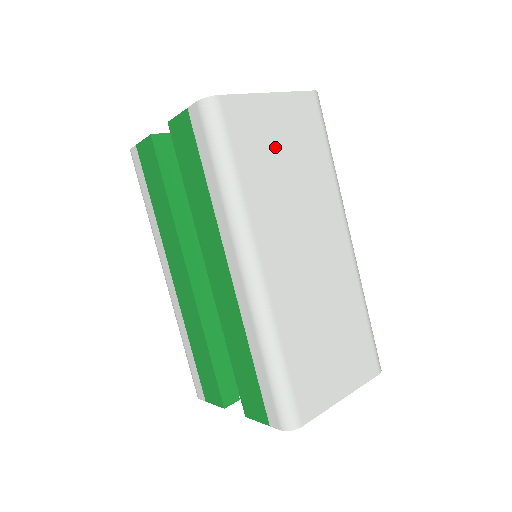
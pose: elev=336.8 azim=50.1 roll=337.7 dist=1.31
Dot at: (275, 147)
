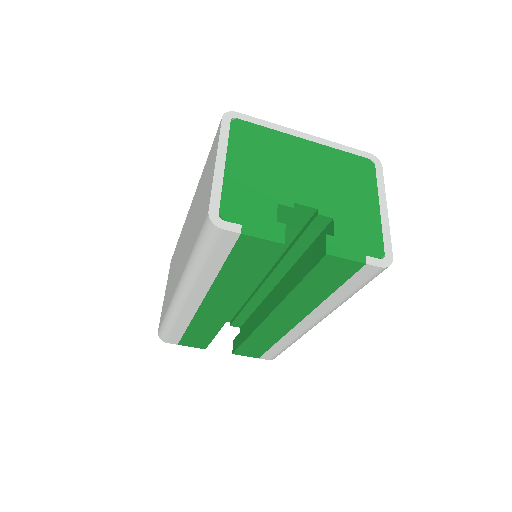
Dot at: occluded
